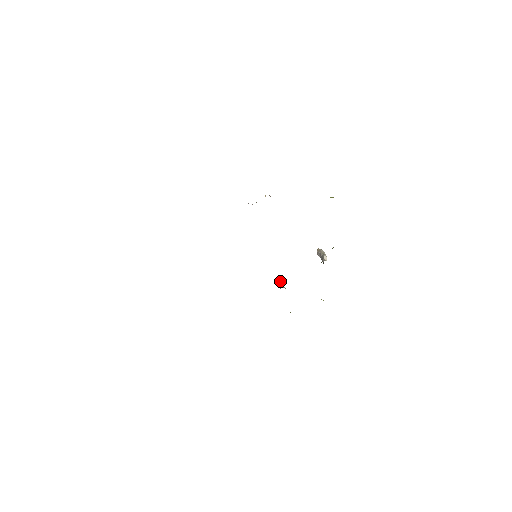
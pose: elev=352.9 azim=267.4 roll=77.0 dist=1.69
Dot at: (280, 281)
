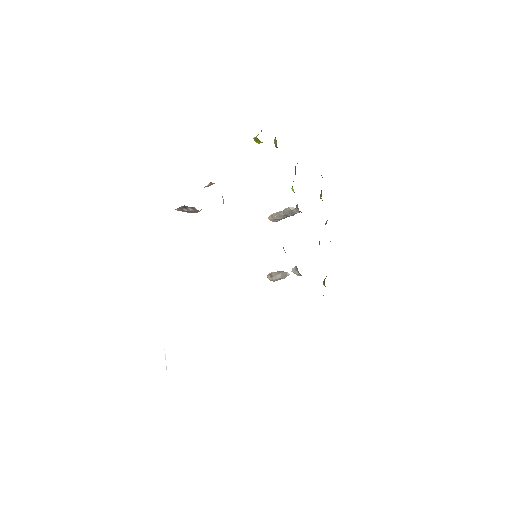
Dot at: (278, 274)
